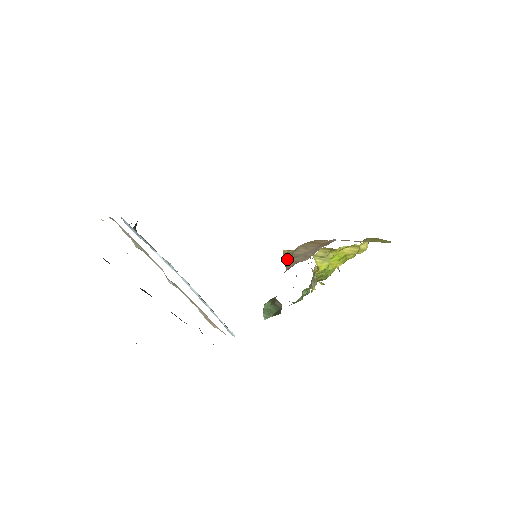
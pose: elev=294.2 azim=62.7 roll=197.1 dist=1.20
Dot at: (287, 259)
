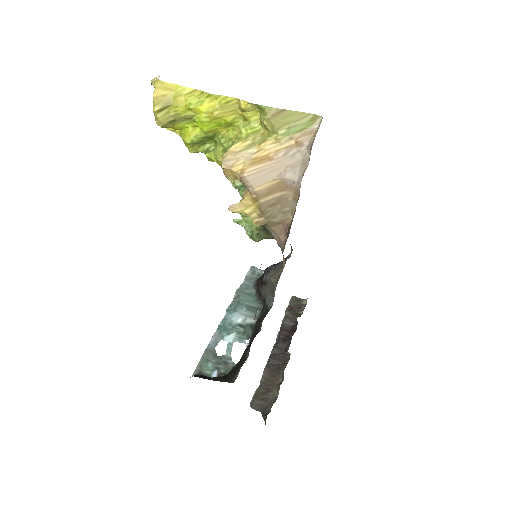
Dot at: occluded
